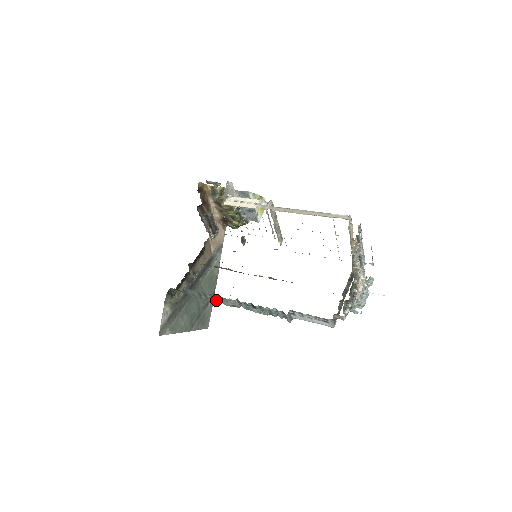
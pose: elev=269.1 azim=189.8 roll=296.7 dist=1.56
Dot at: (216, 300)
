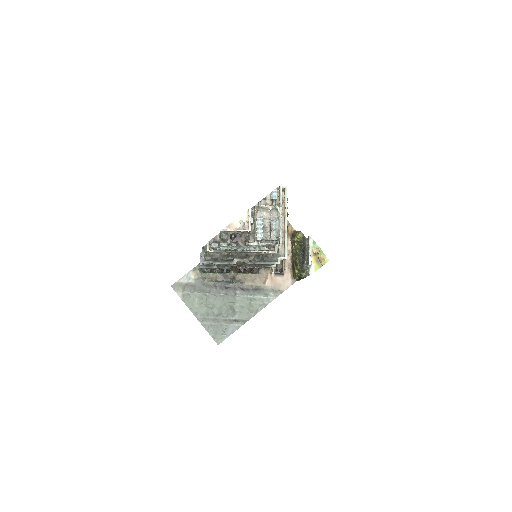
Dot at: occluded
